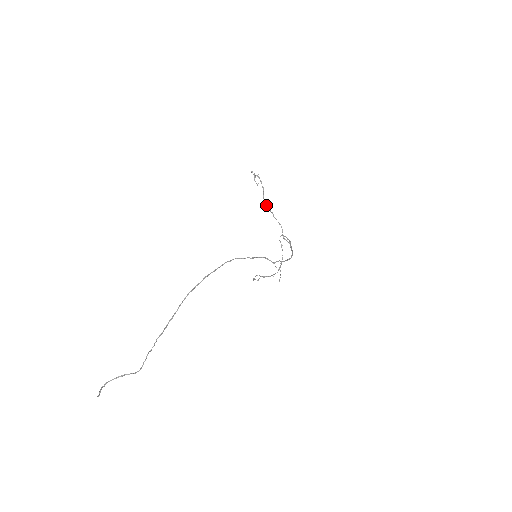
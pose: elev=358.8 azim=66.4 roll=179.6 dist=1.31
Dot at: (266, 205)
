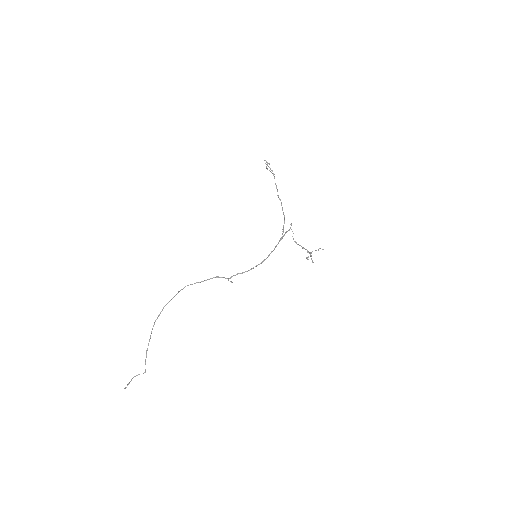
Dot at: occluded
